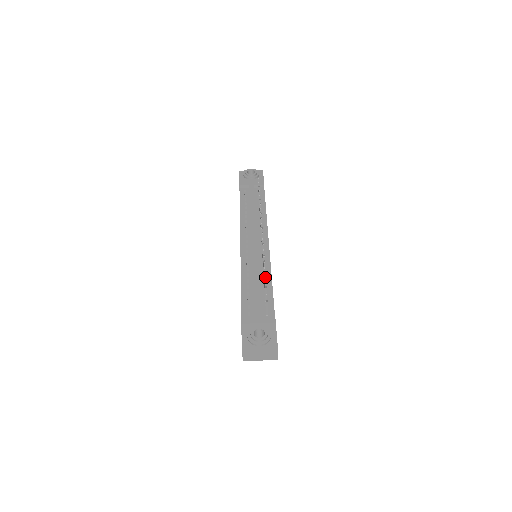
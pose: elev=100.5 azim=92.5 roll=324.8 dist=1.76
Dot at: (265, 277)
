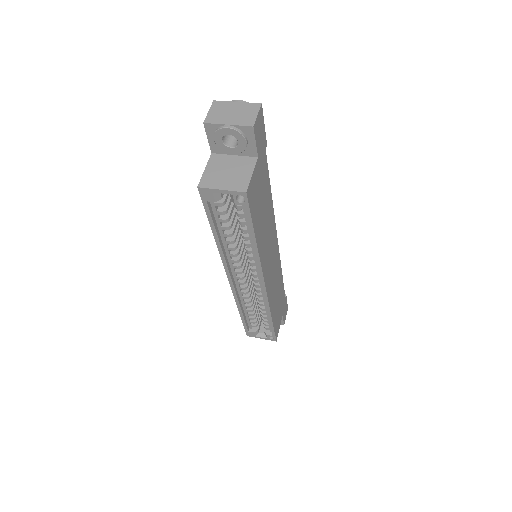
Dot at: occluded
